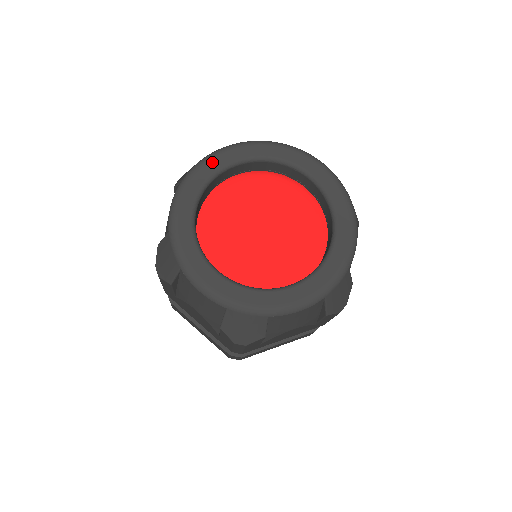
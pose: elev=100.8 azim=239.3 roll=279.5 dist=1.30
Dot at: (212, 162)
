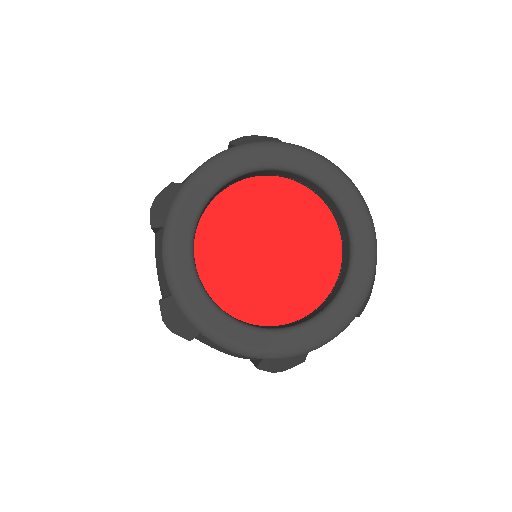
Dot at: (278, 153)
